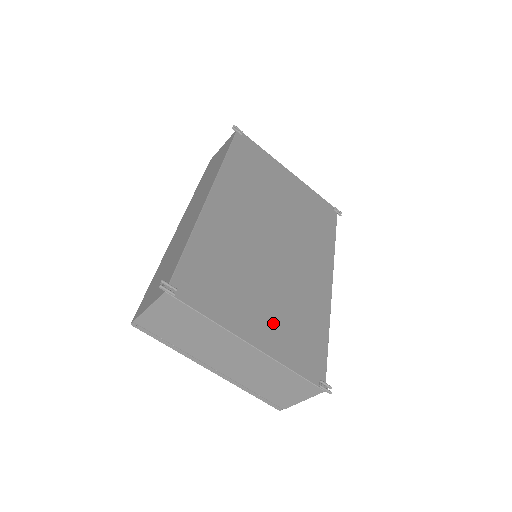
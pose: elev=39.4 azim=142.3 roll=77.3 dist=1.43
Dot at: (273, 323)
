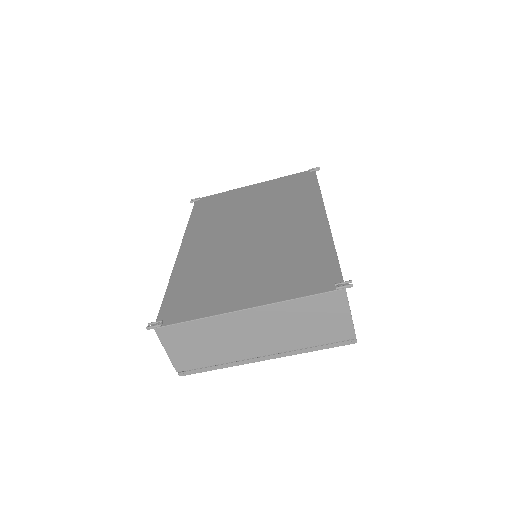
Dot at: (265, 281)
